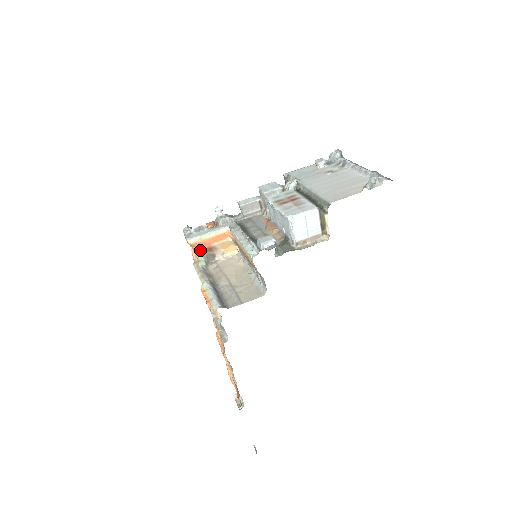
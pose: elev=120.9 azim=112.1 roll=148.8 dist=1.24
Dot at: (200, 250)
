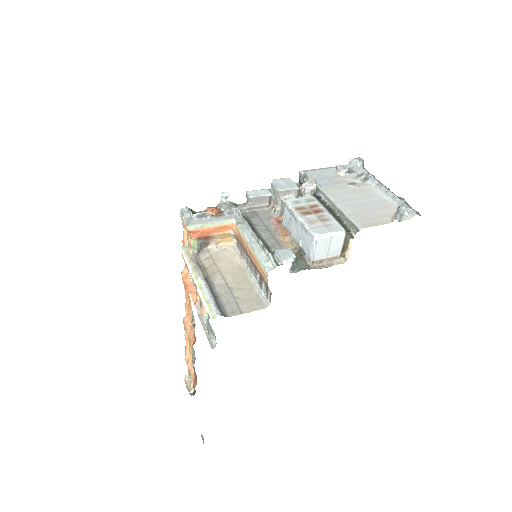
Dot at: (196, 237)
